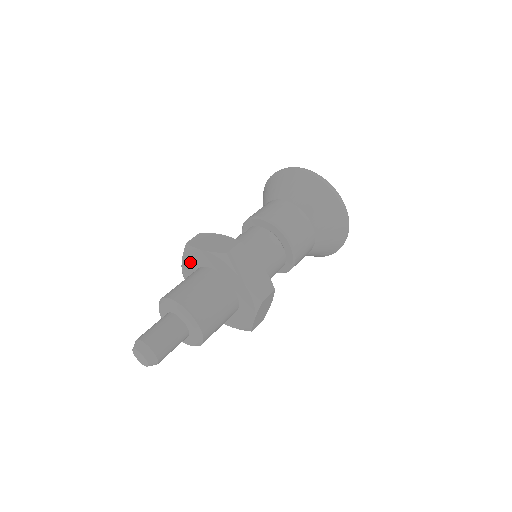
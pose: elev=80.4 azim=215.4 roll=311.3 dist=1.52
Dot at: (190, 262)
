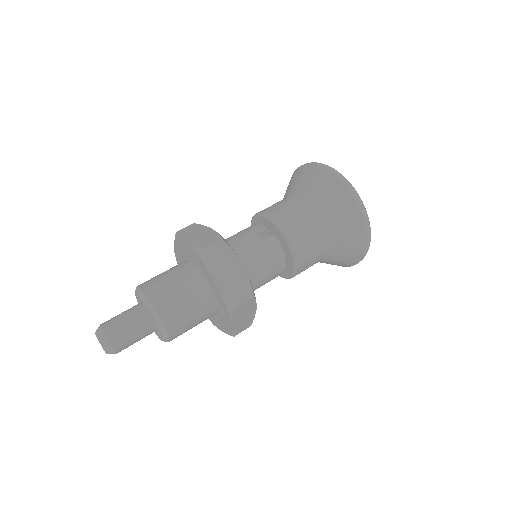
Dot at: (194, 257)
